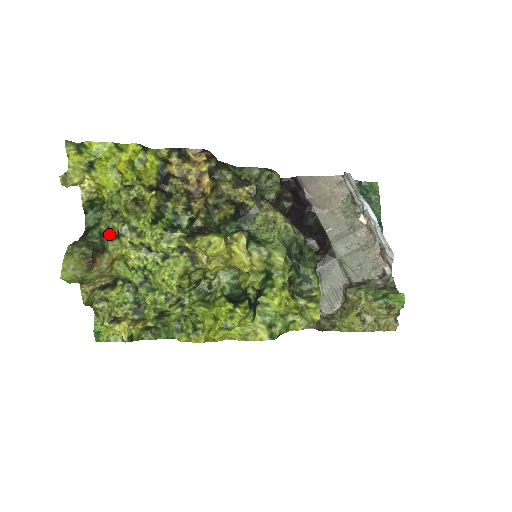
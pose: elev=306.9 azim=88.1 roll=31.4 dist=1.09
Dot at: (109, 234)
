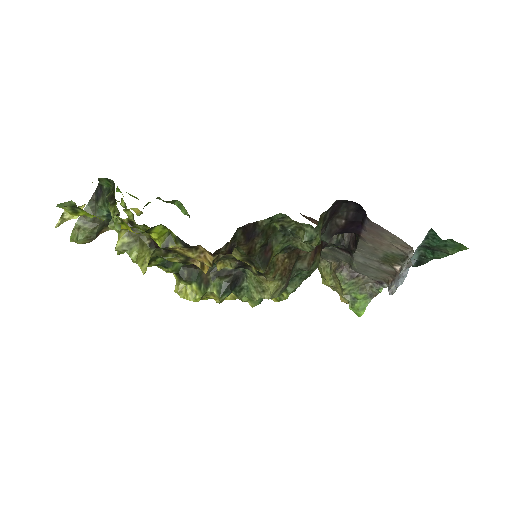
Dot at: occluded
